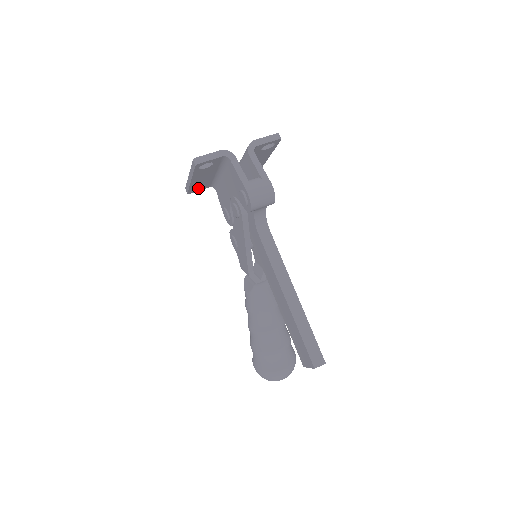
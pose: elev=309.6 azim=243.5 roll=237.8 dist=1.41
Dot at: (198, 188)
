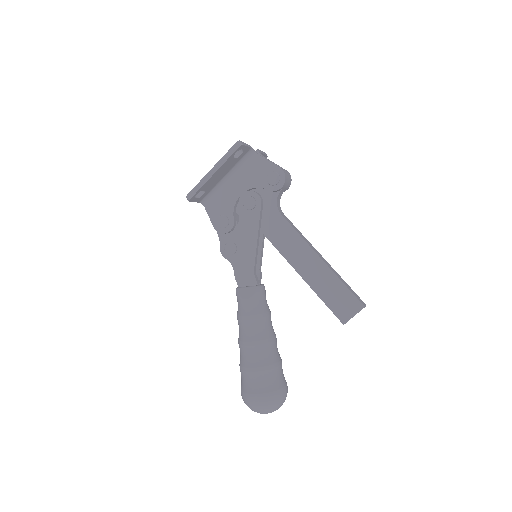
Dot at: (196, 197)
